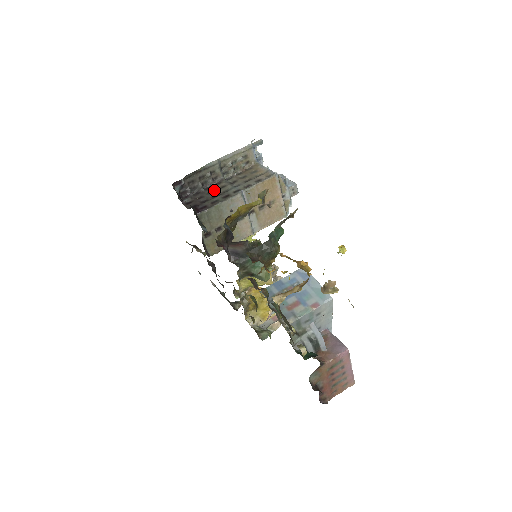
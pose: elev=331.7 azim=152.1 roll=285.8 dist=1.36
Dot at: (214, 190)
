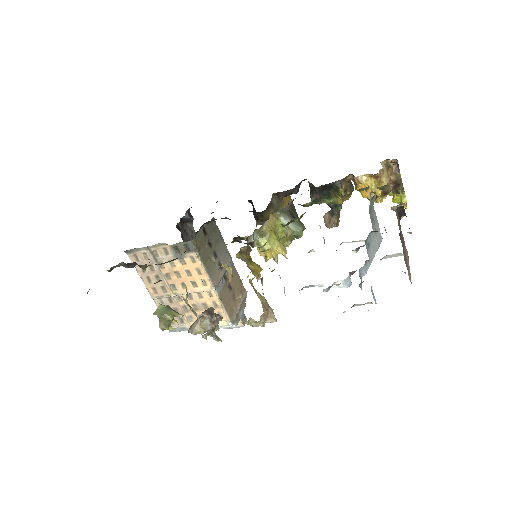
Dot at: occluded
